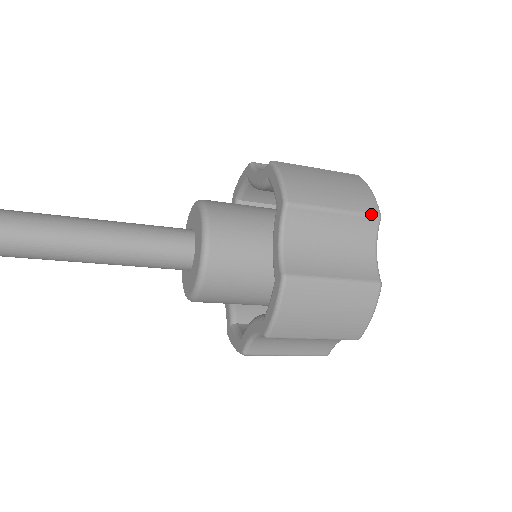
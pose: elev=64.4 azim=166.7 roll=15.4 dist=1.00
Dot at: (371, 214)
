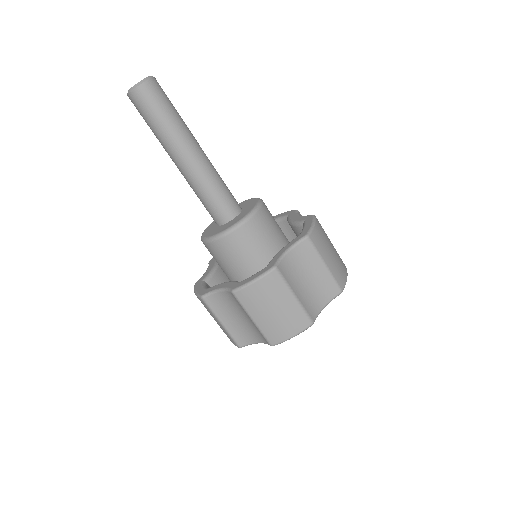
Dot at: (339, 286)
